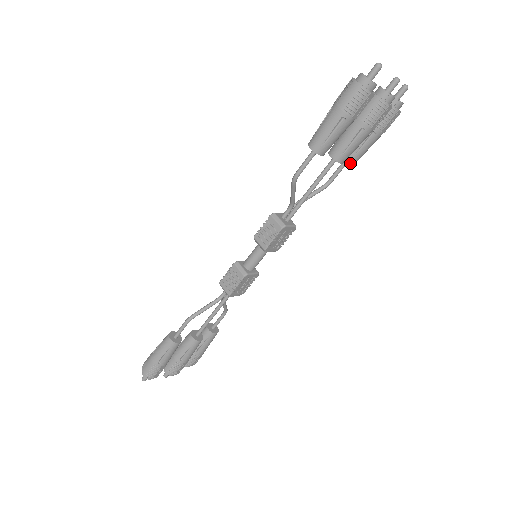
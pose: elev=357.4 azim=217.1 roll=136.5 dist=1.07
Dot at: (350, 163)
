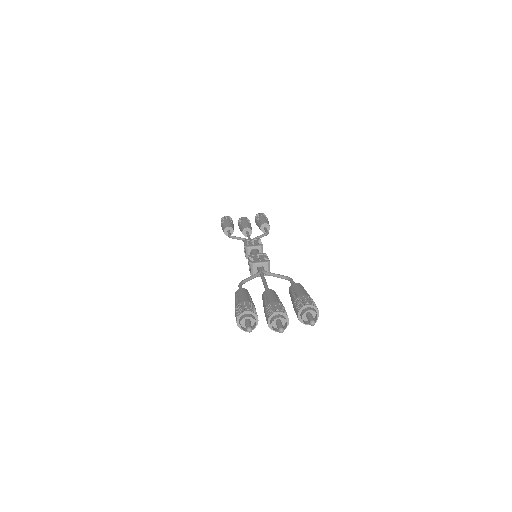
Dot at: occluded
